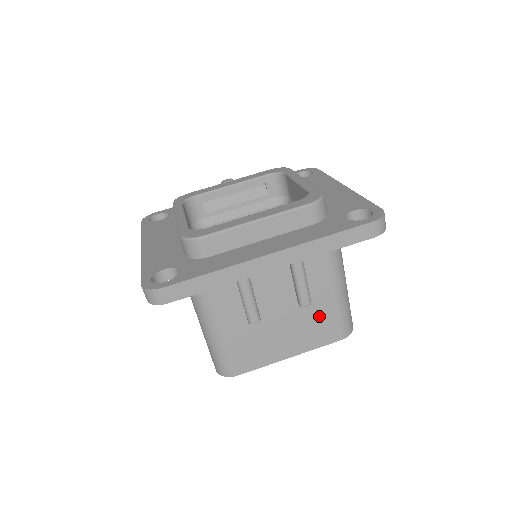
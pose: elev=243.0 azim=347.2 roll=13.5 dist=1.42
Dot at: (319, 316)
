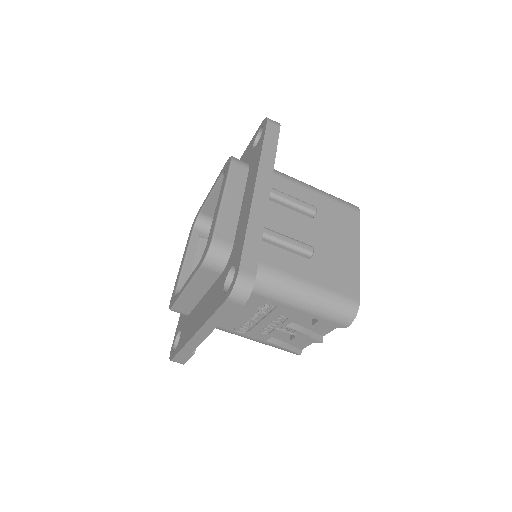
Dot at: (330, 213)
